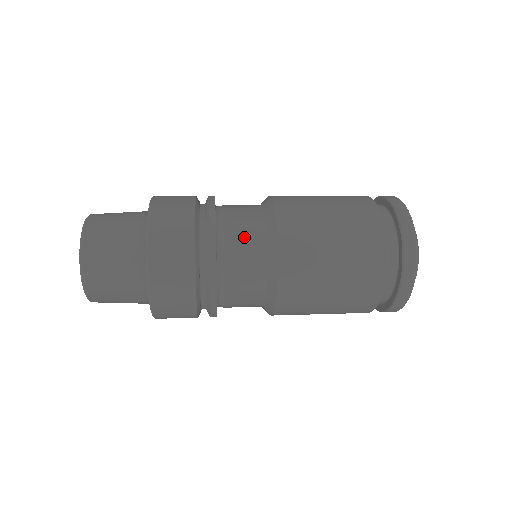
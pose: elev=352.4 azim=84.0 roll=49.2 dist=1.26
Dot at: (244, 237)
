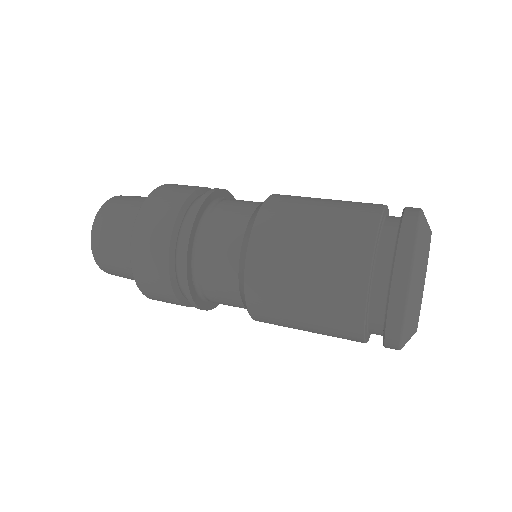
Dot at: (238, 204)
